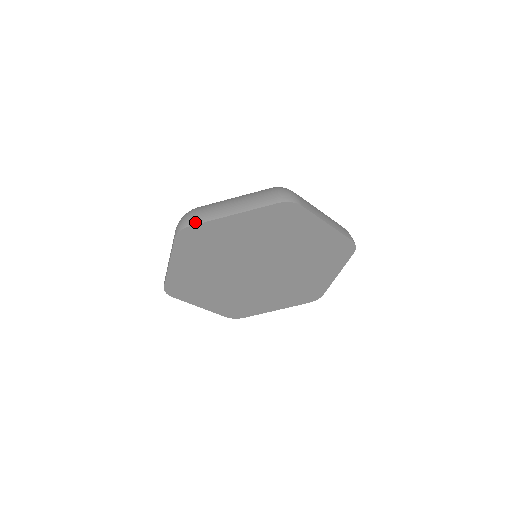
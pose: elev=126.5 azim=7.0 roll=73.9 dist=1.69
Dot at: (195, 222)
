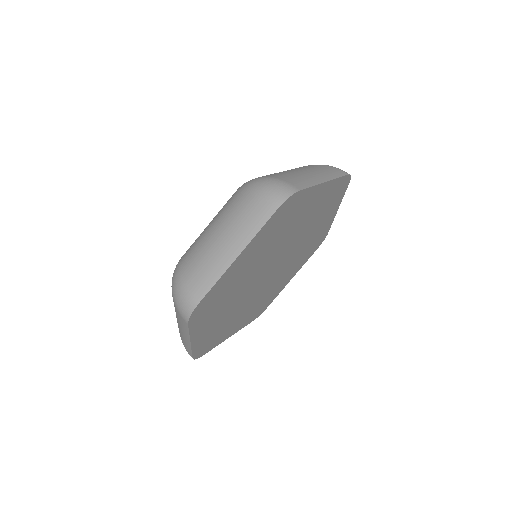
Dot at: (201, 294)
